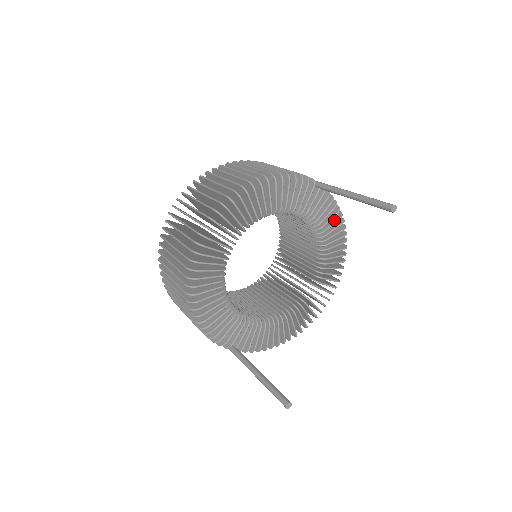
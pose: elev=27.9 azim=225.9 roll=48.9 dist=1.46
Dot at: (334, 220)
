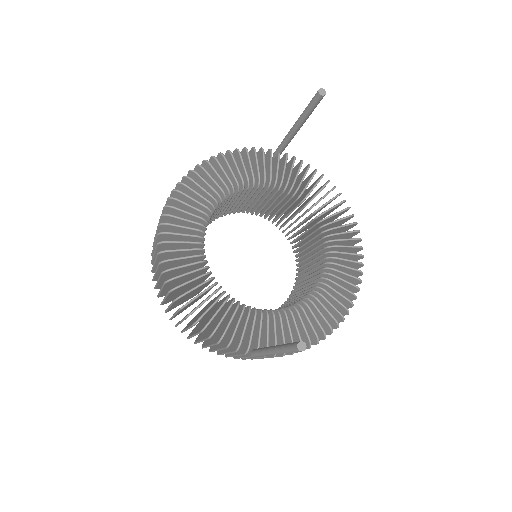
Dot at: (316, 182)
